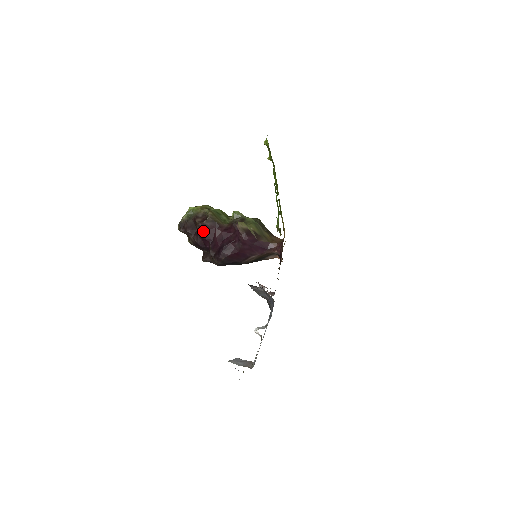
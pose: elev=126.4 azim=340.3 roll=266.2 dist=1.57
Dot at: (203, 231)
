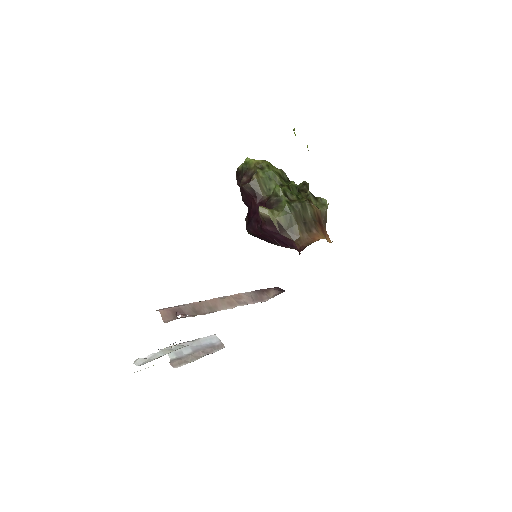
Dot at: (243, 194)
